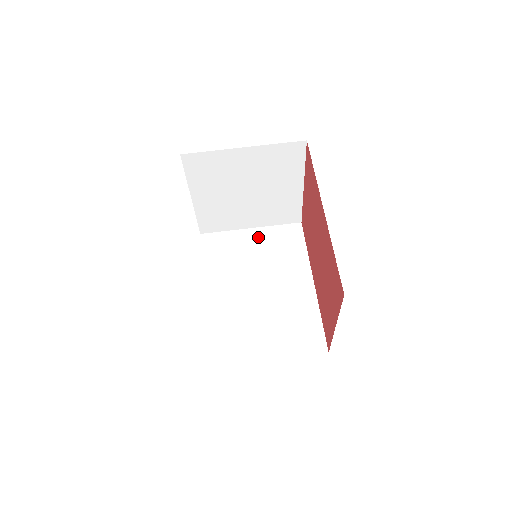
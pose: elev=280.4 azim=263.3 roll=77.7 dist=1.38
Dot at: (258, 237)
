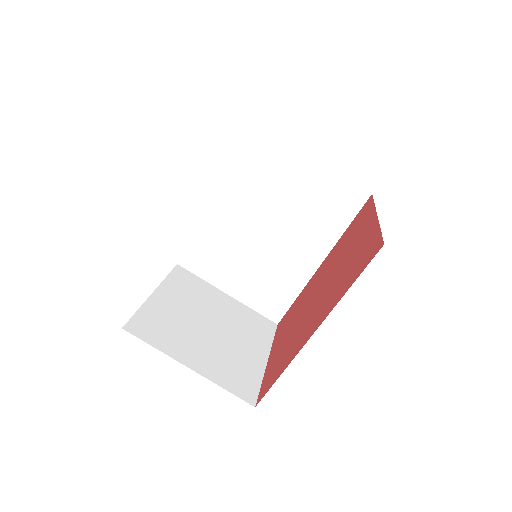
Dot at: (312, 176)
